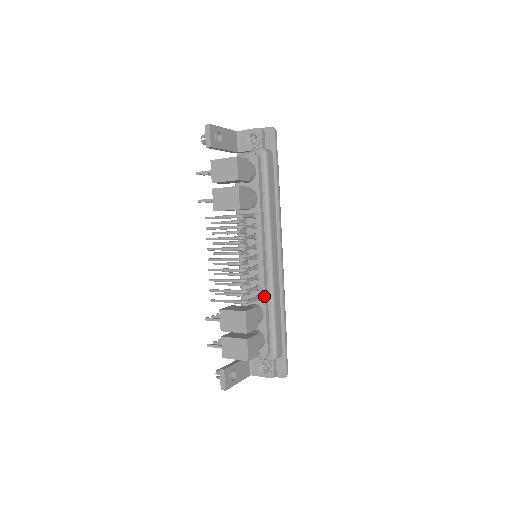
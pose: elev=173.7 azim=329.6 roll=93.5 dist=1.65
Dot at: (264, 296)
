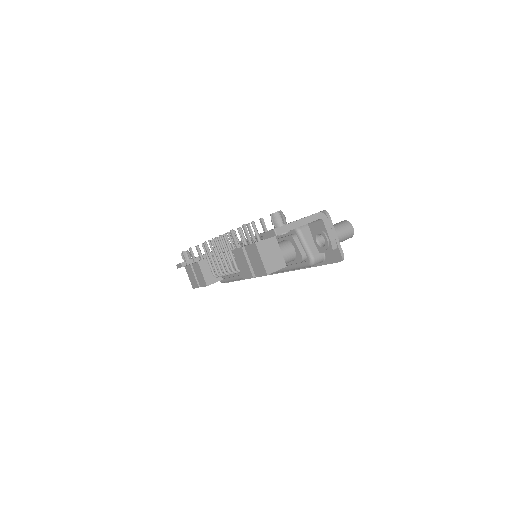
Dot at: (236, 275)
